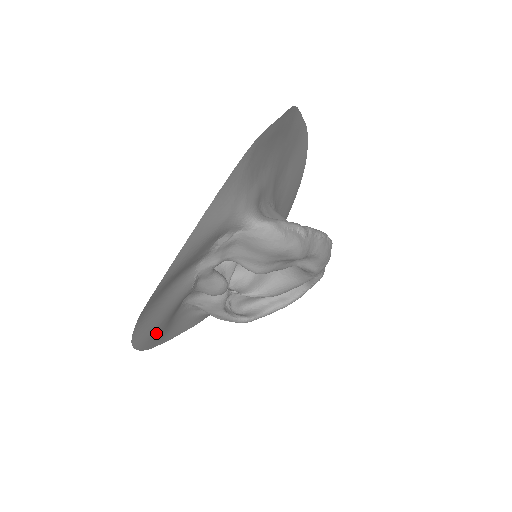
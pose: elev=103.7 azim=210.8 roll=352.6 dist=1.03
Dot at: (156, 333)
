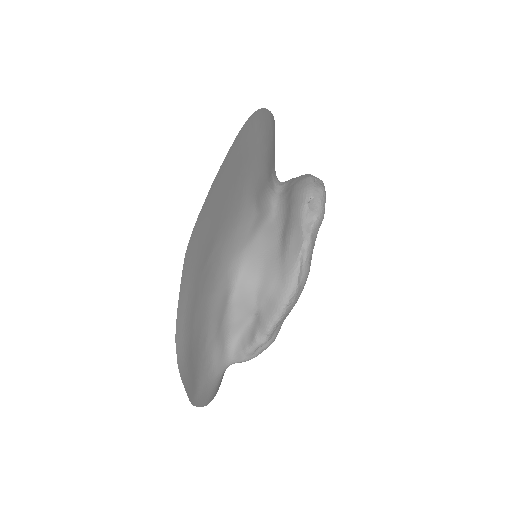
Dot at: occluded
